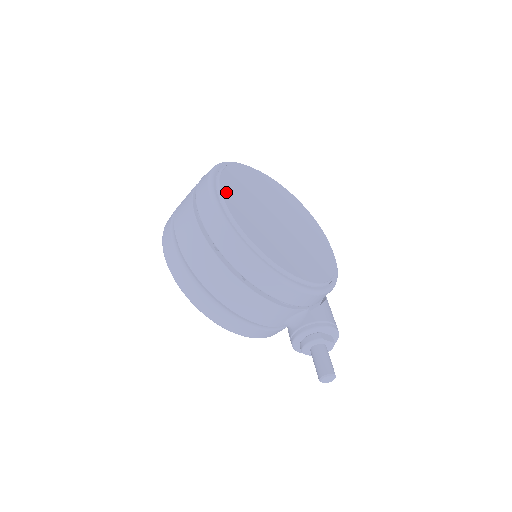
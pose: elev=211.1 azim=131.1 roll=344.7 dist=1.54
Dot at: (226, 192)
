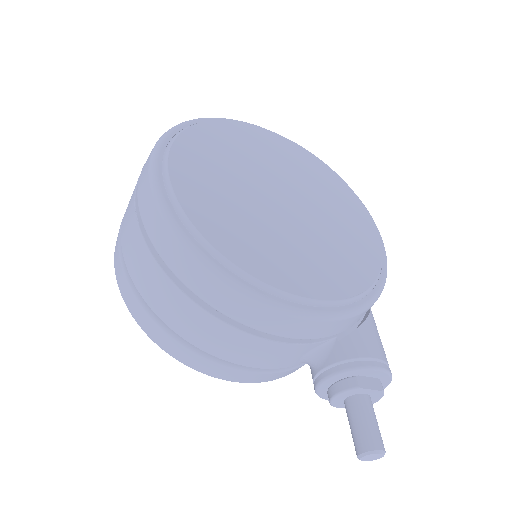
Dot at: (178, 166)
